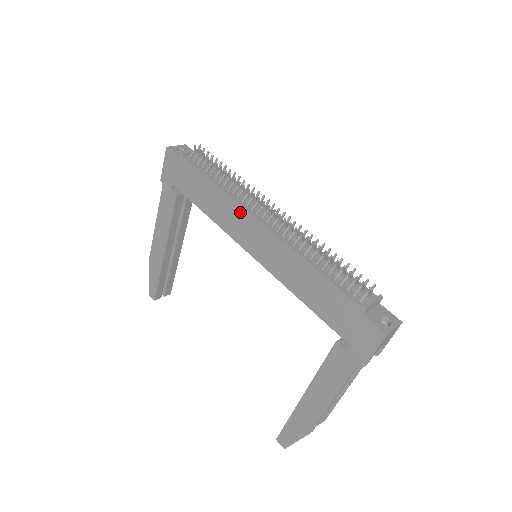
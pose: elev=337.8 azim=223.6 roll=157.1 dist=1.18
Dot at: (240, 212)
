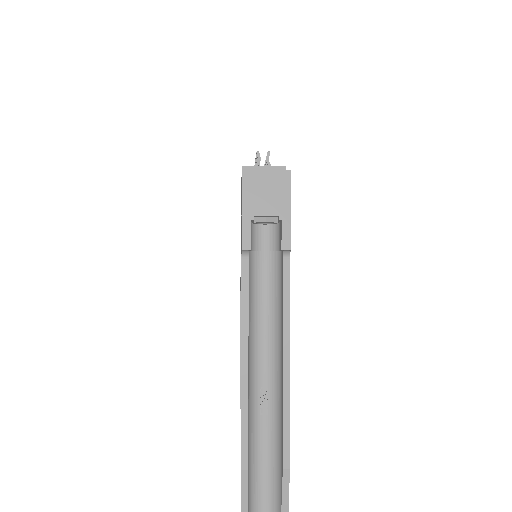
Dot at: occluded
